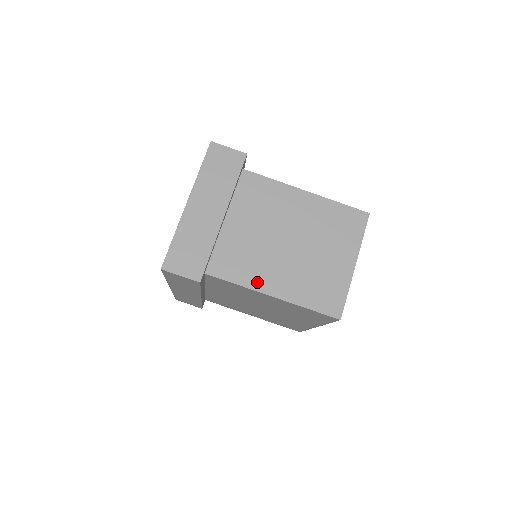
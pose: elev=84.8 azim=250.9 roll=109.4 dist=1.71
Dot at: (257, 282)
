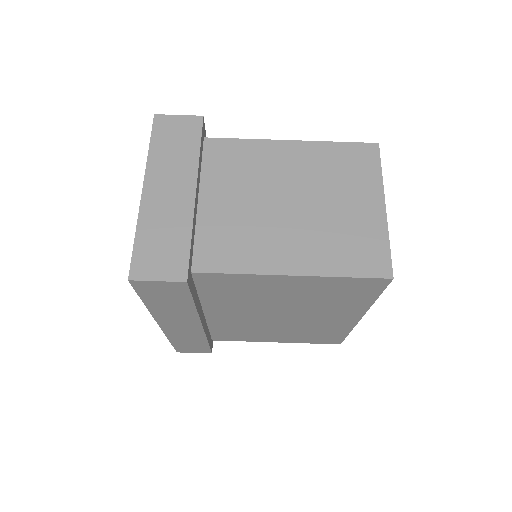
Dot at: (265, 263)
